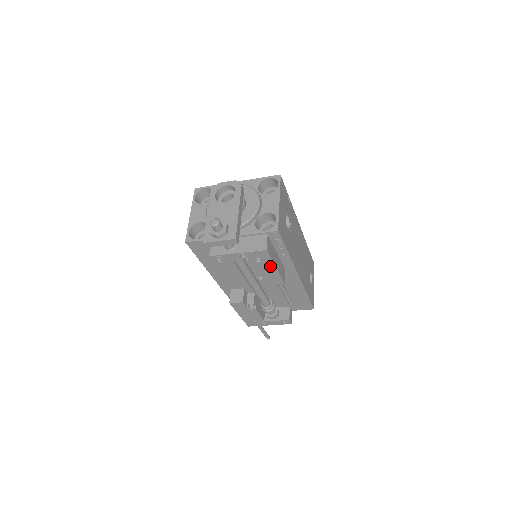
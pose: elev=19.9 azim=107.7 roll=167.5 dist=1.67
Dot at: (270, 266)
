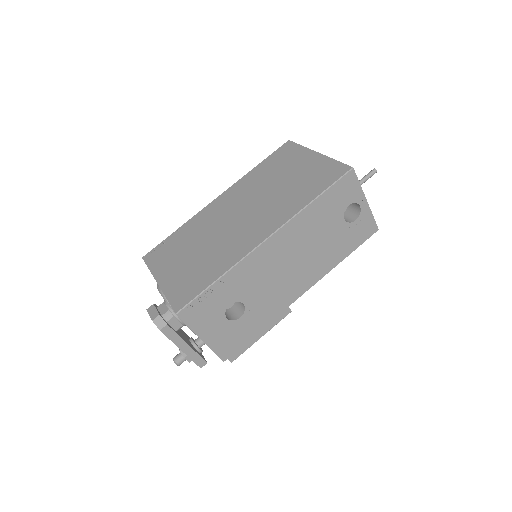
Dot at: occluded
